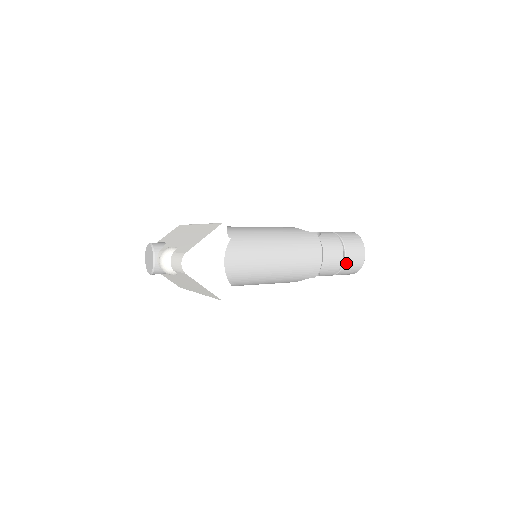
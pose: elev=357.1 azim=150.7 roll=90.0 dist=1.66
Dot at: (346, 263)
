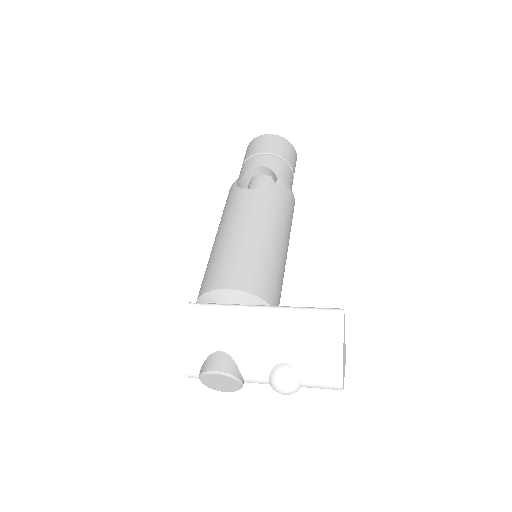
Dot at: occluded
